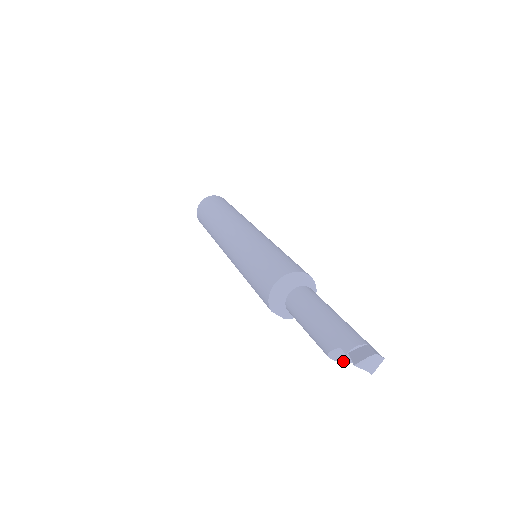
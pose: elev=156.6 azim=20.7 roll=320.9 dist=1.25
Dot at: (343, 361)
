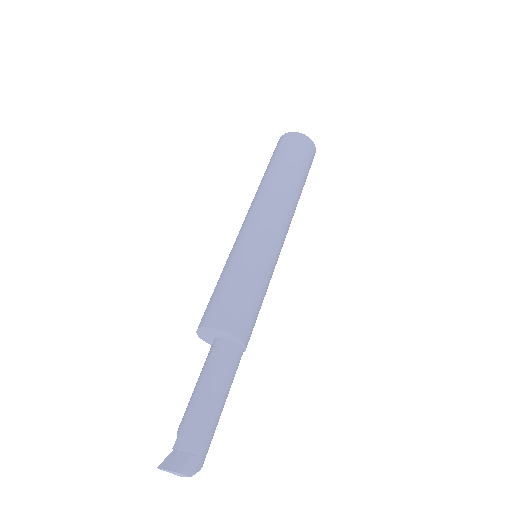
Dot at: occluded
